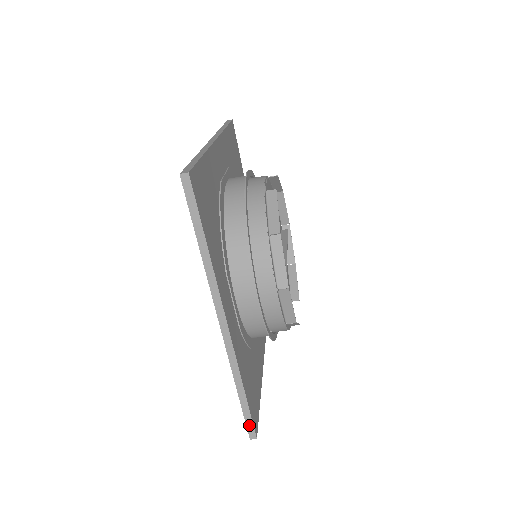
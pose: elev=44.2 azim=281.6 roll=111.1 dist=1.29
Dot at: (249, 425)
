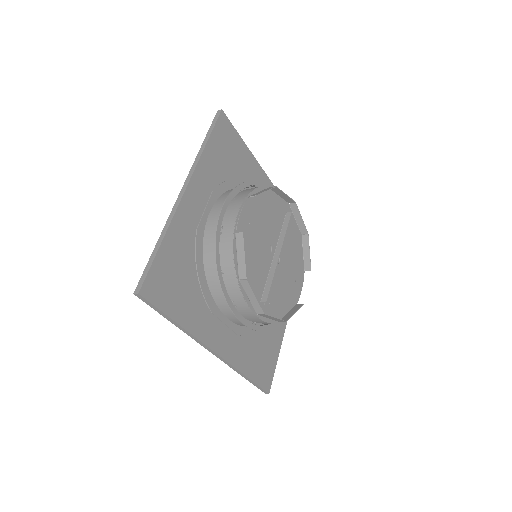
Dot at: (260, 389)
